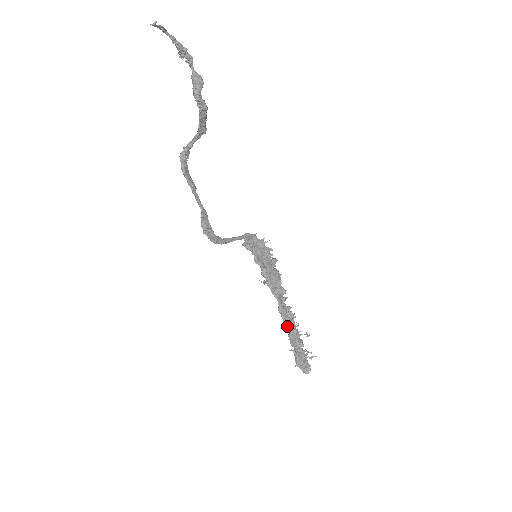
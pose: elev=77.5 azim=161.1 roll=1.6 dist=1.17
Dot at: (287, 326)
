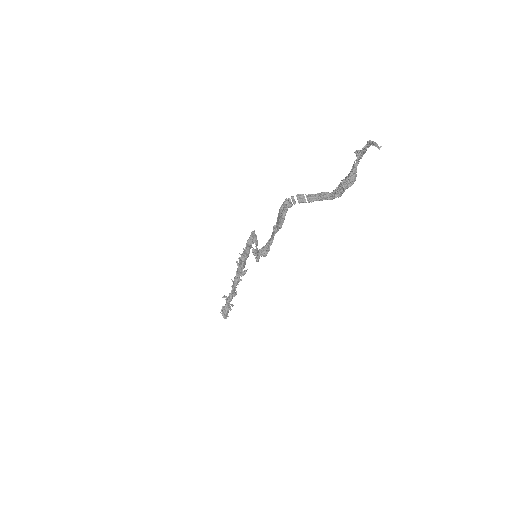
Dot at: (233, 291)
